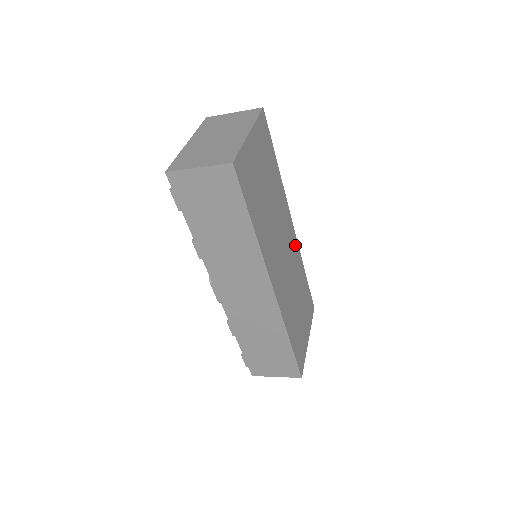
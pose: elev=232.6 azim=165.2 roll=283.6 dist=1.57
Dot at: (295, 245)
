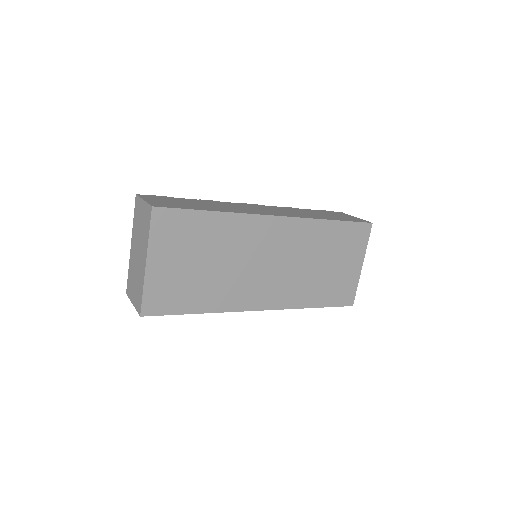
Dot at: (293, 227)
